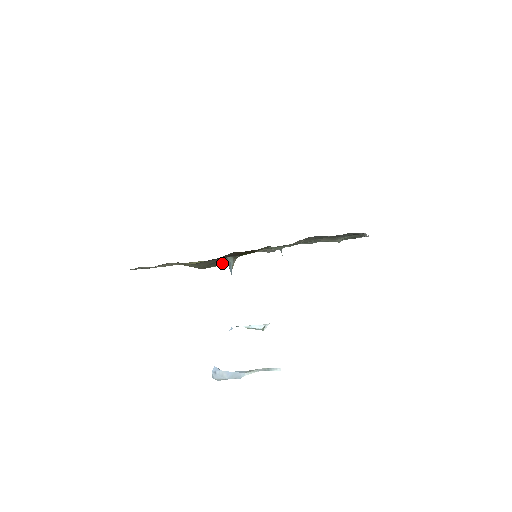
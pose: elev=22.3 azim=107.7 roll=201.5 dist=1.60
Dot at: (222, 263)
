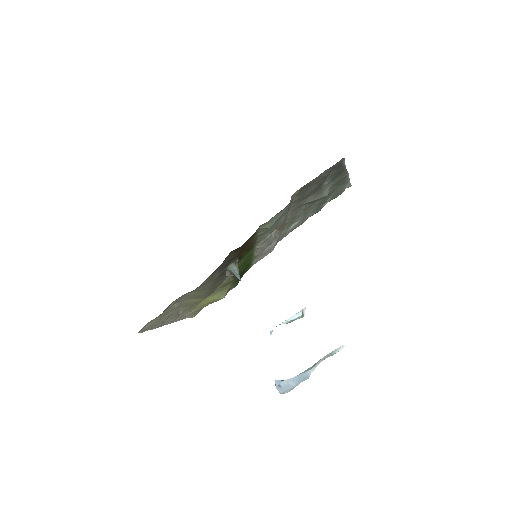
Dot at: (226, 276)
